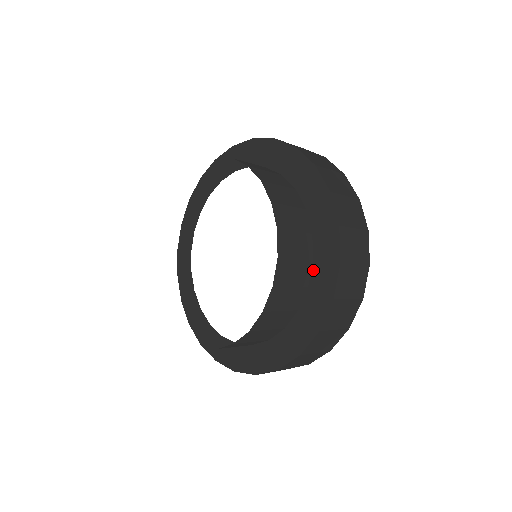
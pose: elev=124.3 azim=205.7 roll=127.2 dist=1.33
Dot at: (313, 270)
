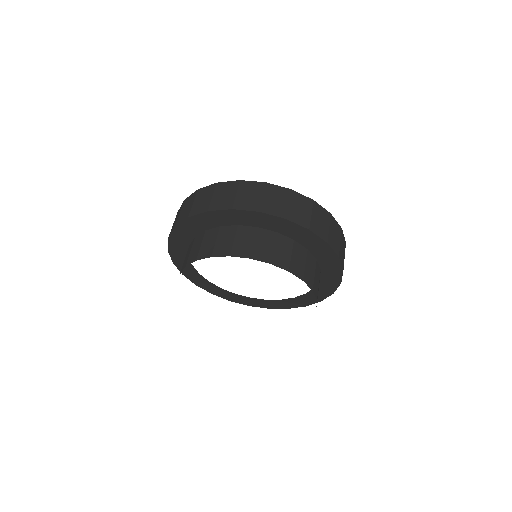
Dot at: (312, 253)
